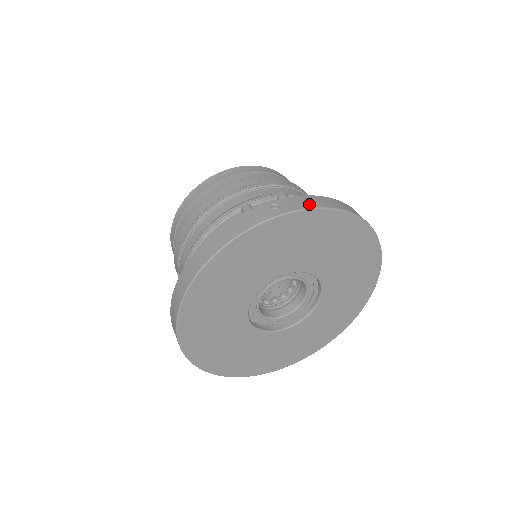
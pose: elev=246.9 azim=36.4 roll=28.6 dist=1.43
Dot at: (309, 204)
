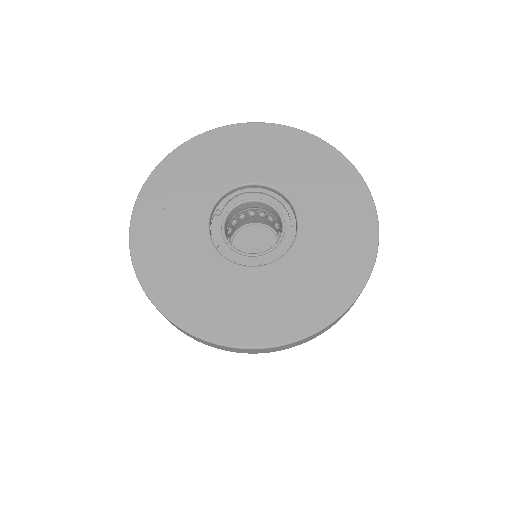
Dot at: occluded
